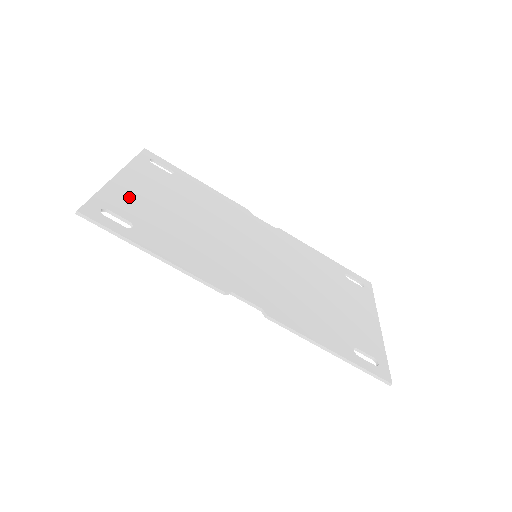
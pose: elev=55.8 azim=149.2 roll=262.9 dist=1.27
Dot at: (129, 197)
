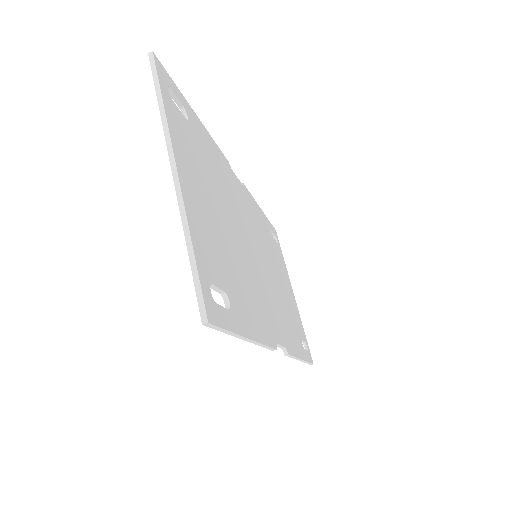
Dot at: (203, 228)
